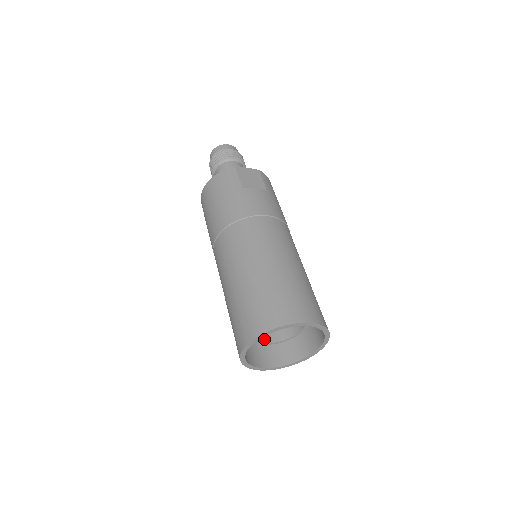
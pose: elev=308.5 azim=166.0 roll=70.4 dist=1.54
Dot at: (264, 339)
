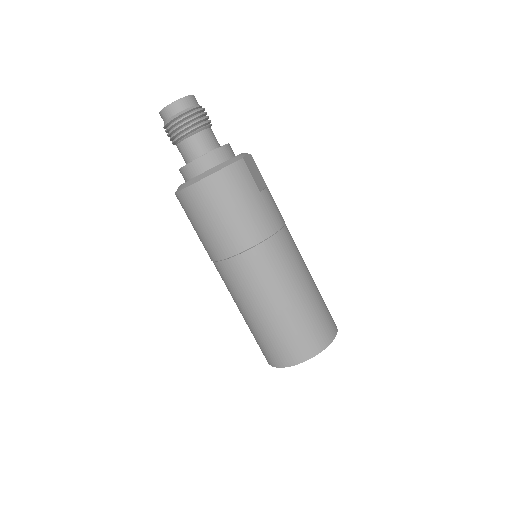
Dot at: occluded
